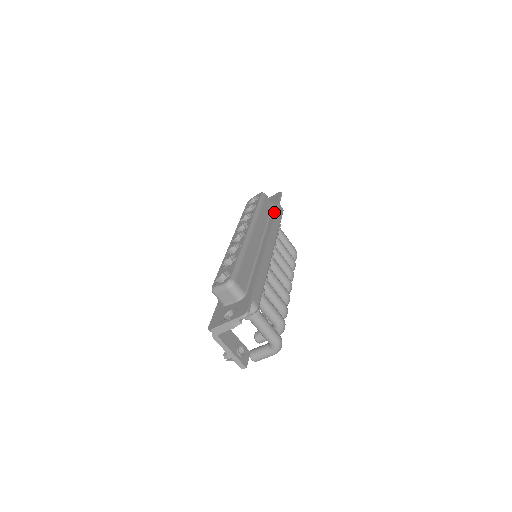
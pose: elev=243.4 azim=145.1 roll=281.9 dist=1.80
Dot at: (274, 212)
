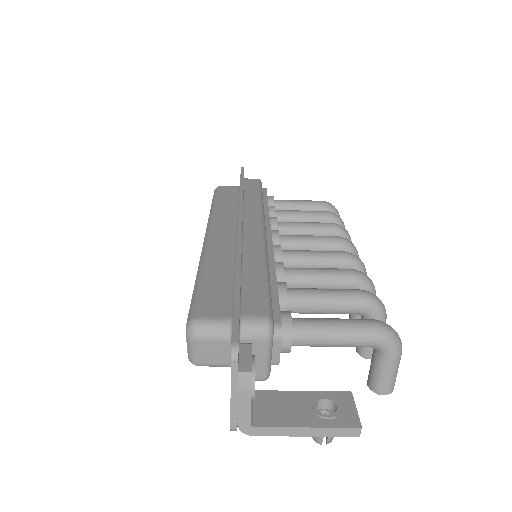
Dot at: occluded
